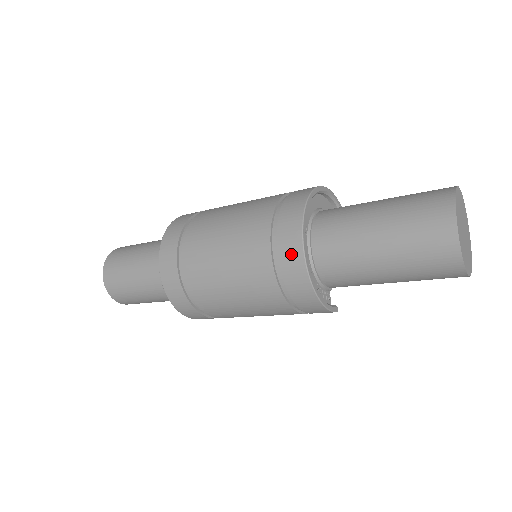
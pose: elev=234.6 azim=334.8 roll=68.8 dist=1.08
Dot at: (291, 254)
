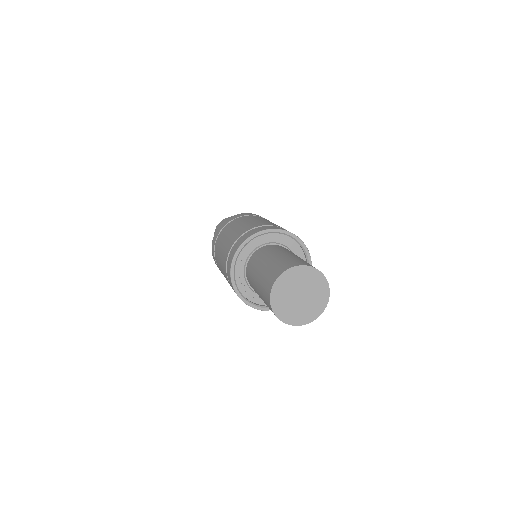
Dot at: (228, 272)
